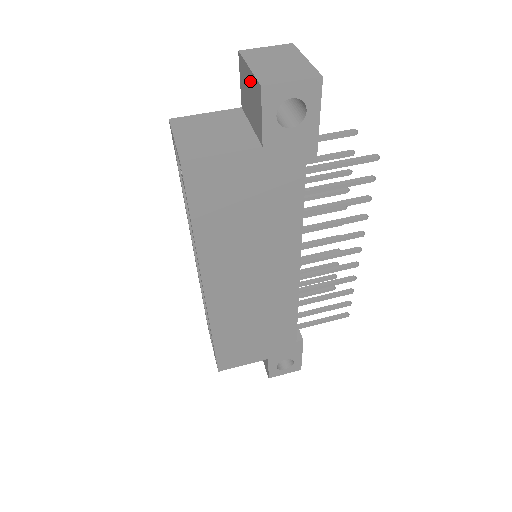
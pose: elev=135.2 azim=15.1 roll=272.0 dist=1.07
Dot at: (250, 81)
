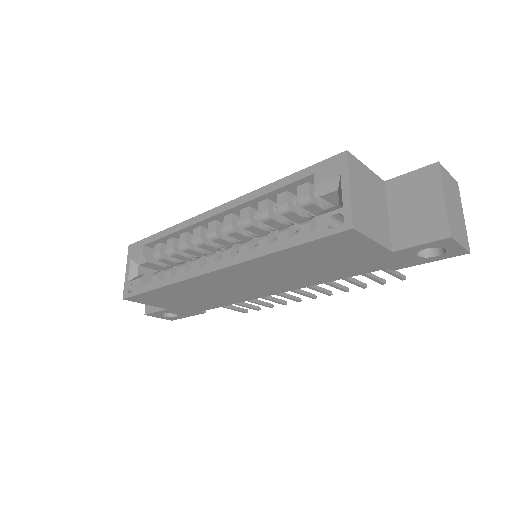
Dot at: (434, 205)
